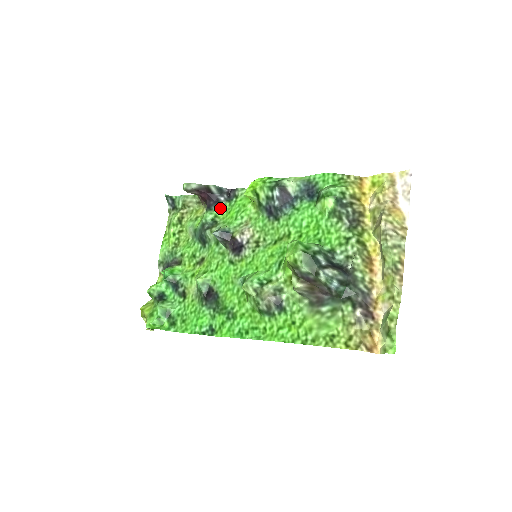
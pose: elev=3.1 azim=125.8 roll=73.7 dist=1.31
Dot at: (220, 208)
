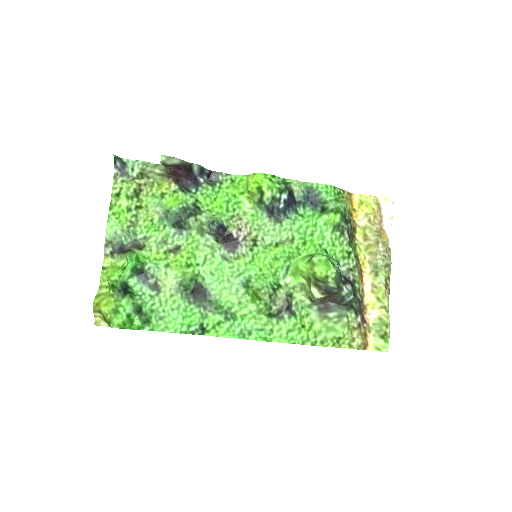
Dot at: (201, 191)
